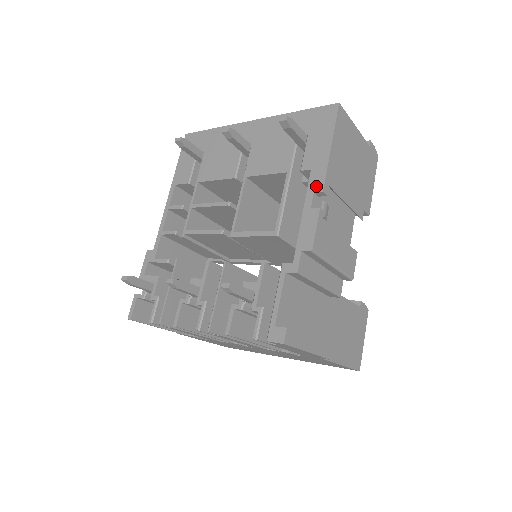
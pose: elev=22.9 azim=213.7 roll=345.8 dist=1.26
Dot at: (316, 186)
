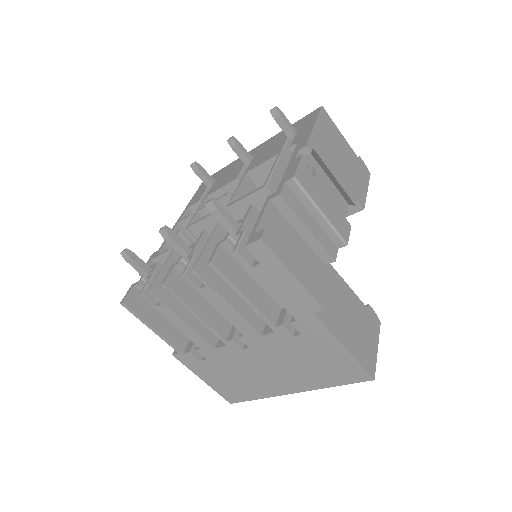
Dot at: (301, 146)
